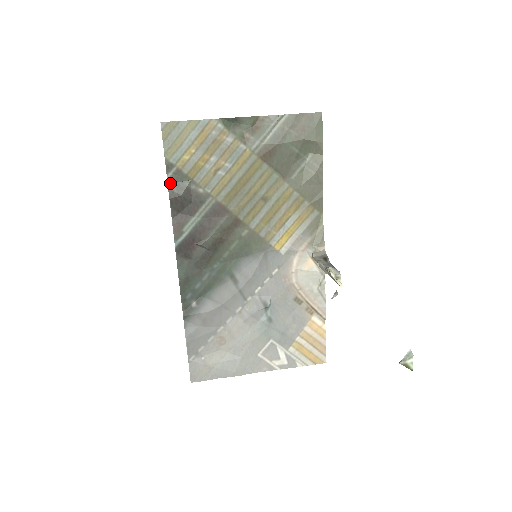
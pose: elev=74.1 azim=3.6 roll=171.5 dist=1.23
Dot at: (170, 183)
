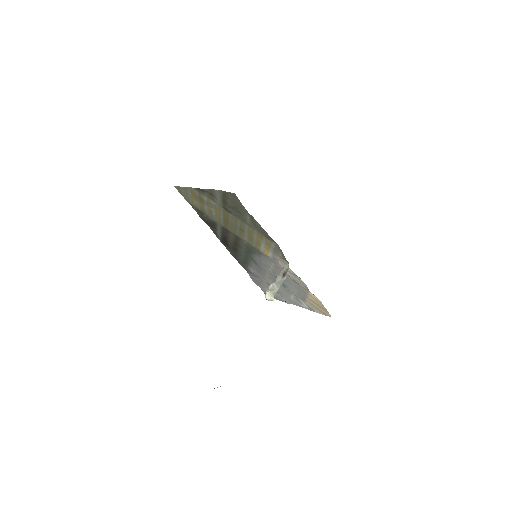
Dot at: (198, 213)
